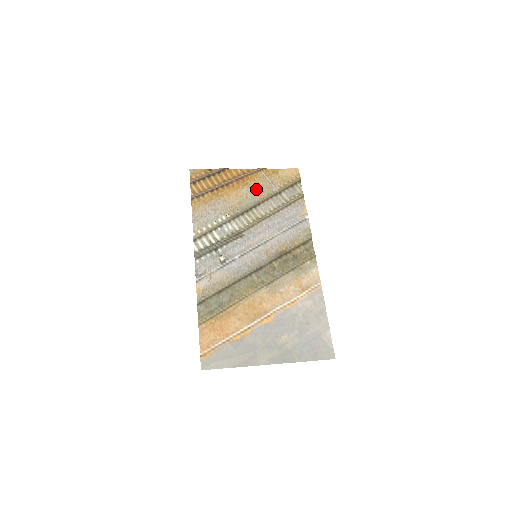
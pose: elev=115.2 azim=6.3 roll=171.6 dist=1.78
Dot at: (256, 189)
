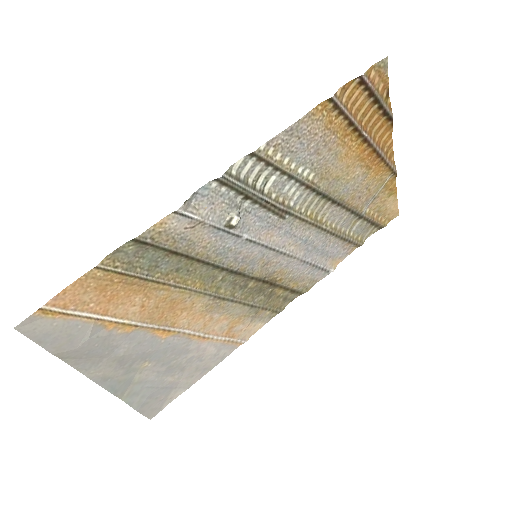
Dot at: (363, 186)
